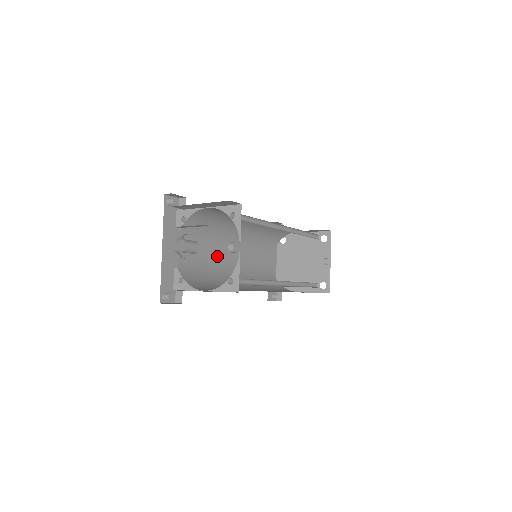
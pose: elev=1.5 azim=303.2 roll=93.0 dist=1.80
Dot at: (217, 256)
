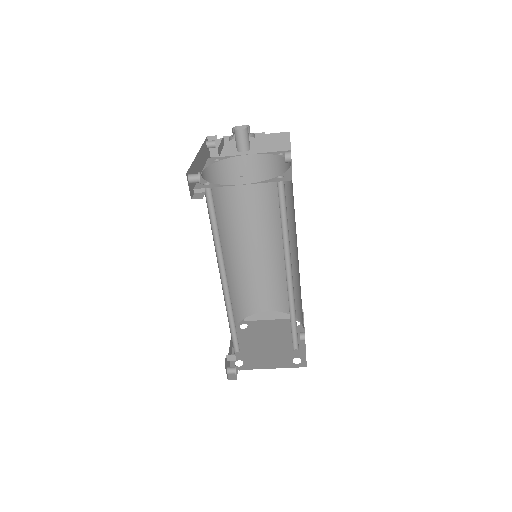
Dot at: occluded
